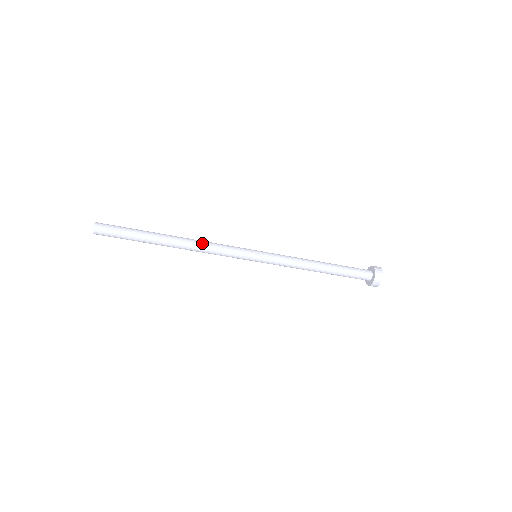
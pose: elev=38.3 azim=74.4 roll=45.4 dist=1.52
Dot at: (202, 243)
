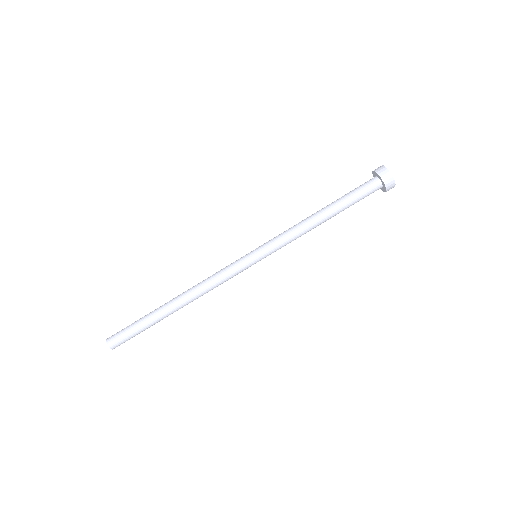
Dot at: (200, 284)
